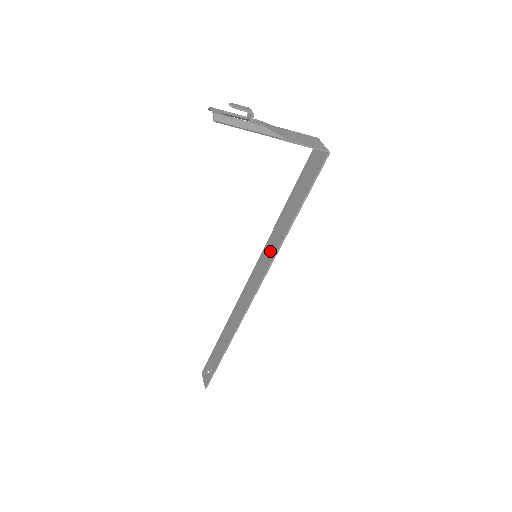
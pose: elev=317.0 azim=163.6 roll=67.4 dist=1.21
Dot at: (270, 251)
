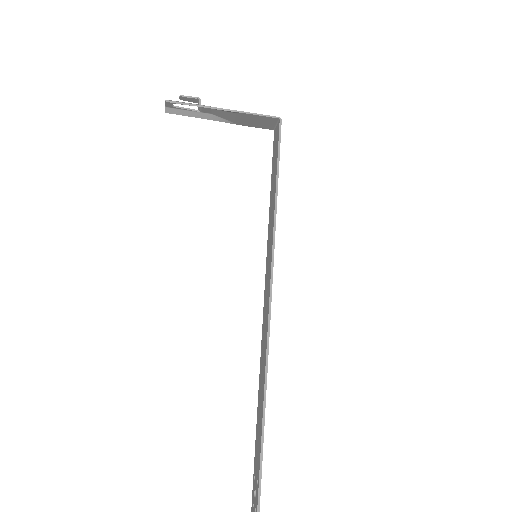
Dot at: (270, 246)
